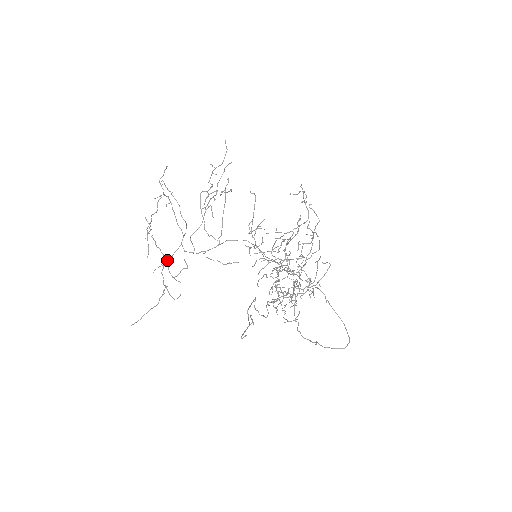
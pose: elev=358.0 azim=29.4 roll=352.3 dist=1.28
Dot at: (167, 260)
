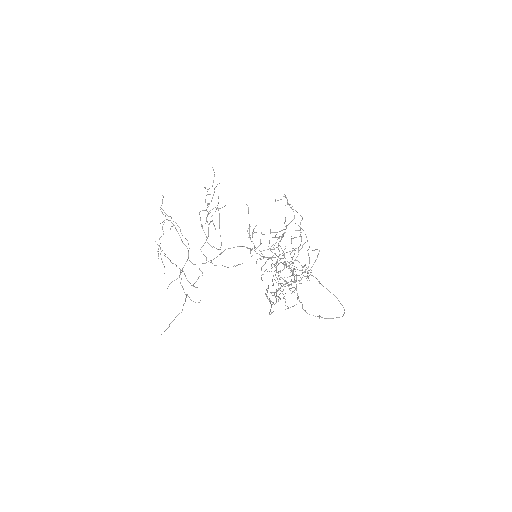
Dot at: occluded
